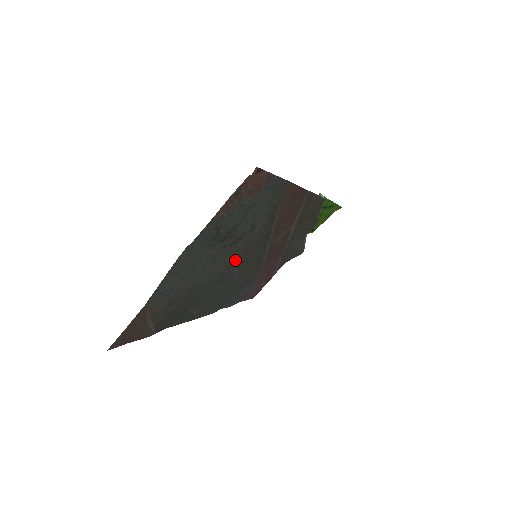
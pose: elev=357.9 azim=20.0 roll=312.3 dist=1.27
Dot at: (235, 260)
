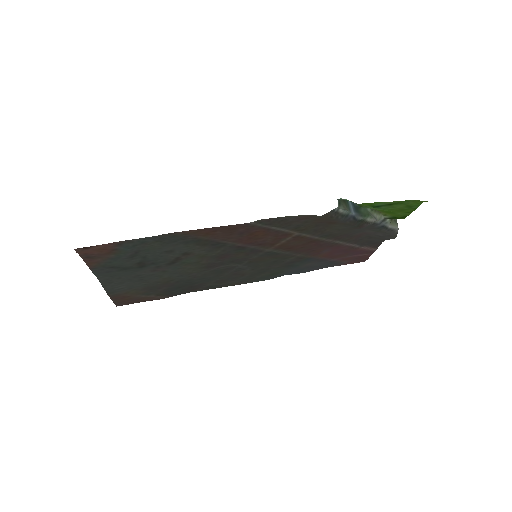
Dot at: (212, 264)
